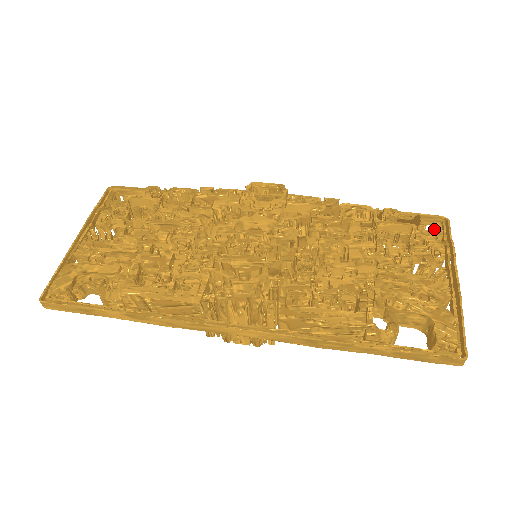
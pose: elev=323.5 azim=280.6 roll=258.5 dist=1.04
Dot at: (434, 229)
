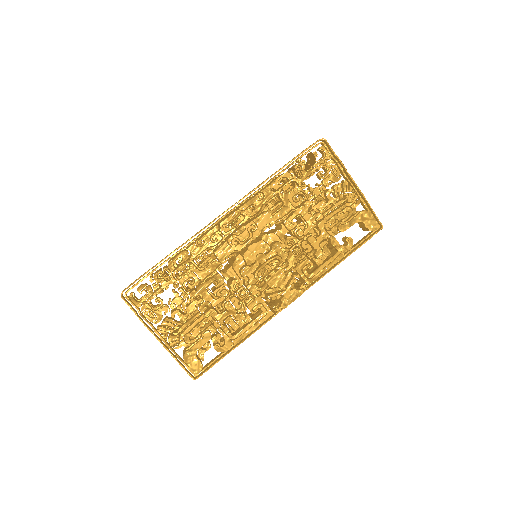
Dot at: (321, 152)
